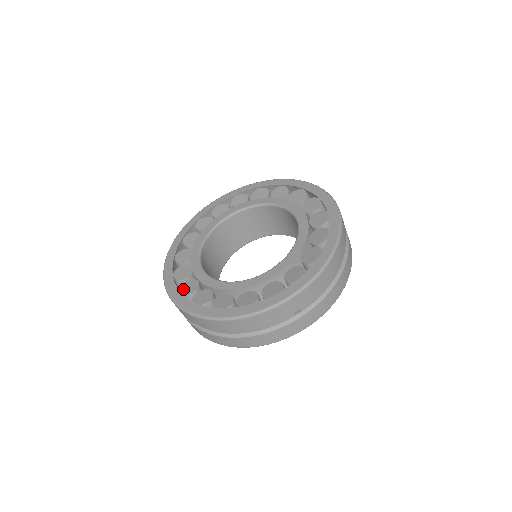
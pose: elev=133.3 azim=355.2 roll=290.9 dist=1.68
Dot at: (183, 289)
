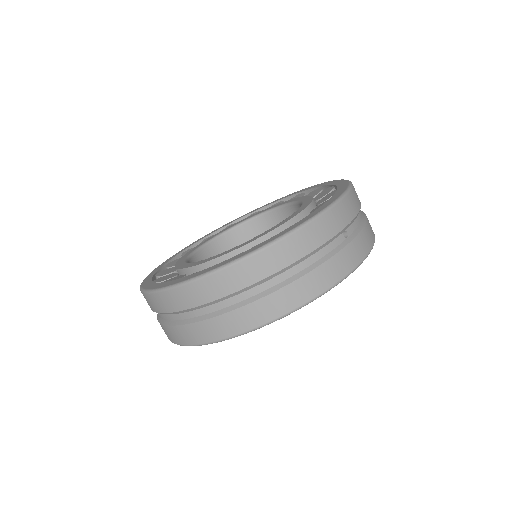
Dot at: occluded
